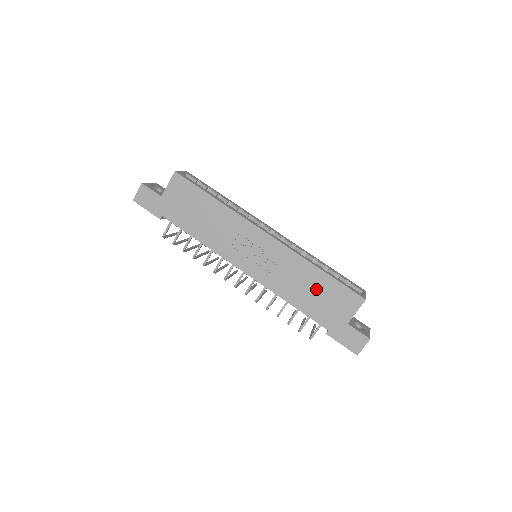
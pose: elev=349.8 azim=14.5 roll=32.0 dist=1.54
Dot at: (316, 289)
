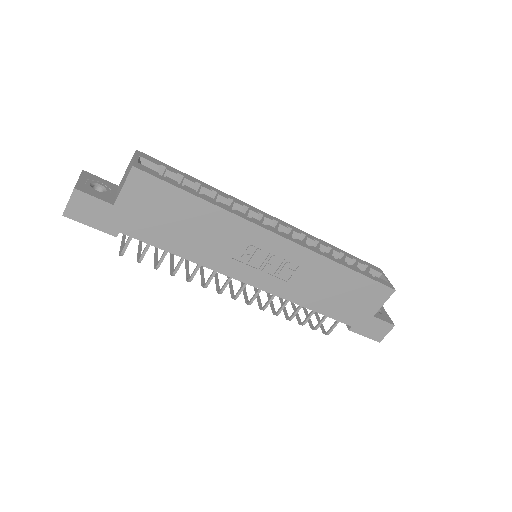
Dot at: (341, 289)
